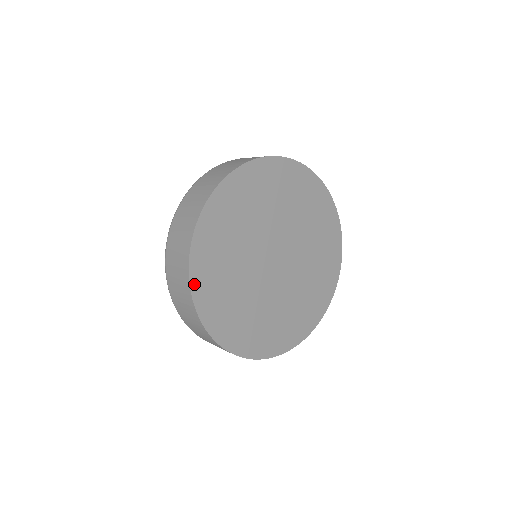
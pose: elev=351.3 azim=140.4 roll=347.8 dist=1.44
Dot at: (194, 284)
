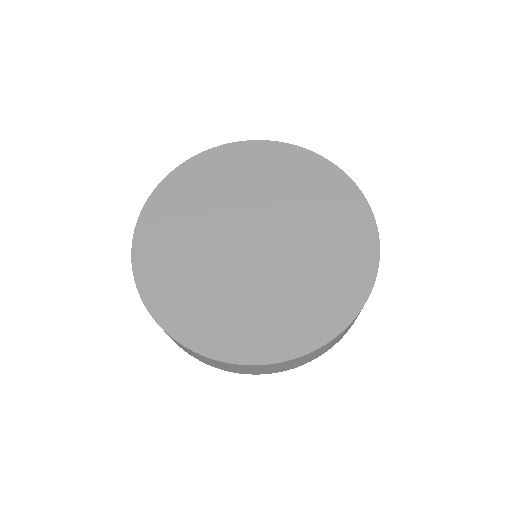
Dot at: (167, 325)
